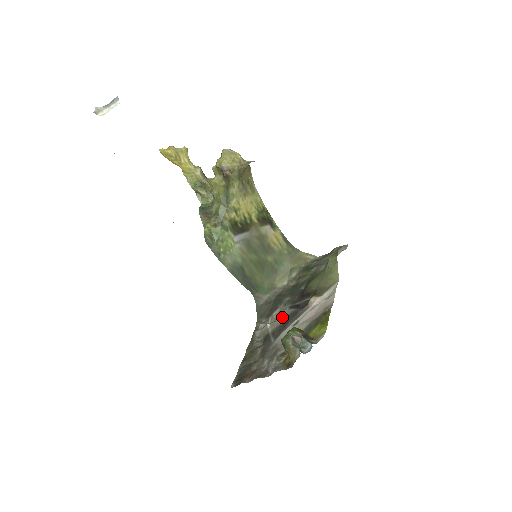
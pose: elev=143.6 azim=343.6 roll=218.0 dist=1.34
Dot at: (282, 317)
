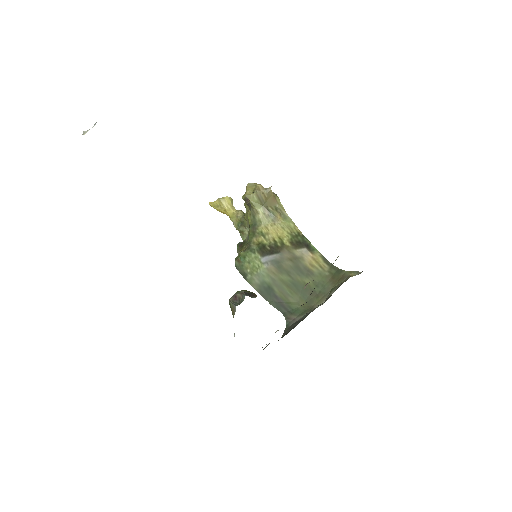
Dot at: occluded
